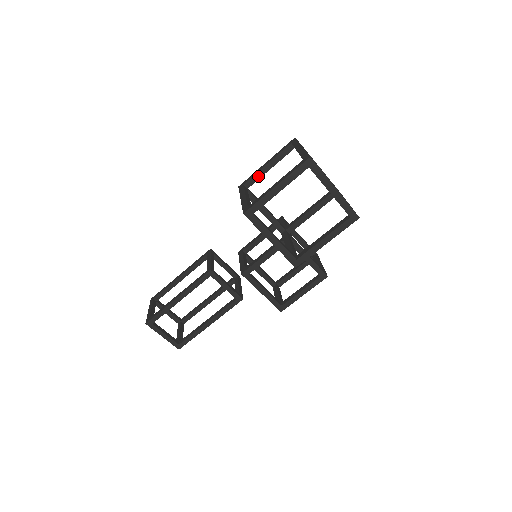
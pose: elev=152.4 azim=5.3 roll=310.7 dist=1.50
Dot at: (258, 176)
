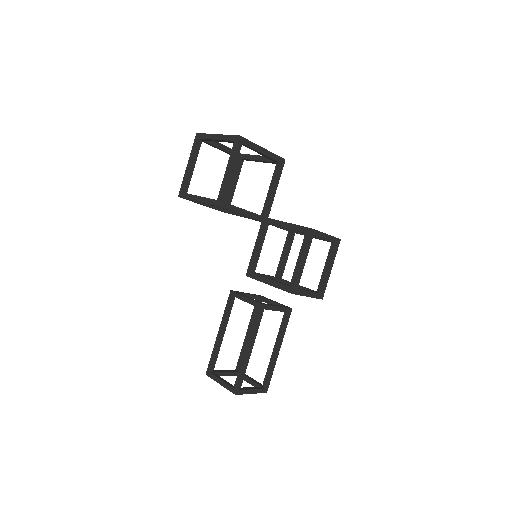
Dot at: (228, 194)
